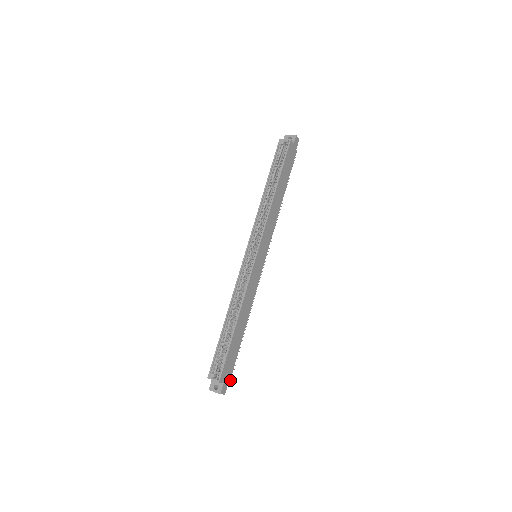
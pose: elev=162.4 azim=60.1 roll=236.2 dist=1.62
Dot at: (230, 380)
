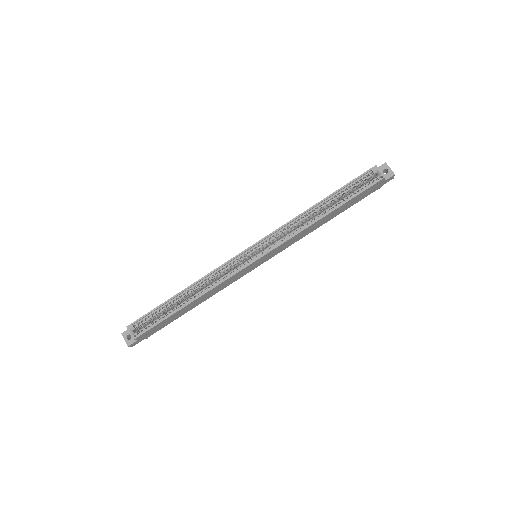
Dot at: (146, 338)
